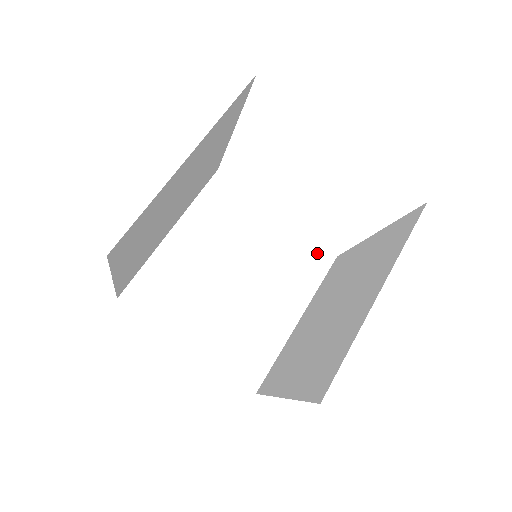
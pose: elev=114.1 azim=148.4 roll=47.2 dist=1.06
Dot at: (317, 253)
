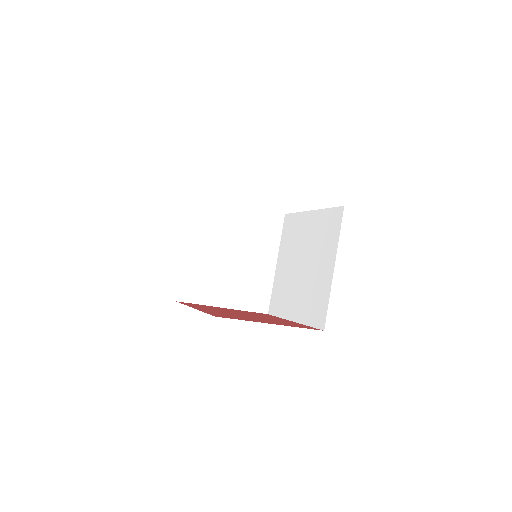
Dot at: (273, 218)
